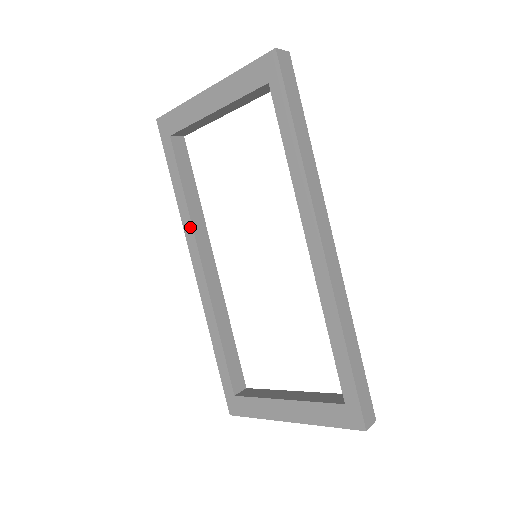
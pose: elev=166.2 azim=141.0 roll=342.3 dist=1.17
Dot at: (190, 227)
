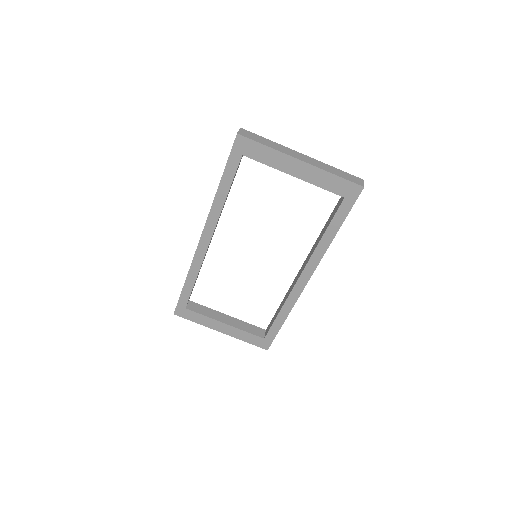
Dot at: (217, 216)
